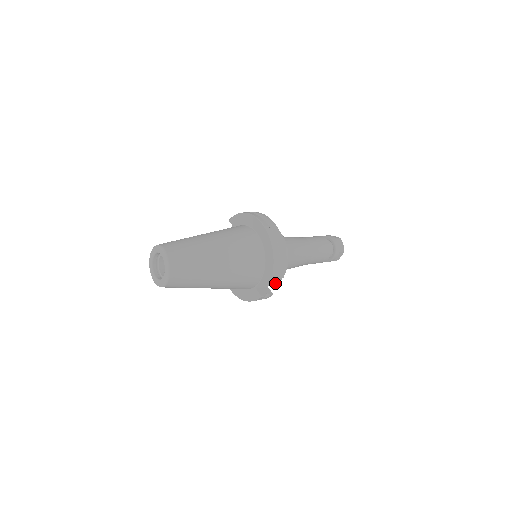
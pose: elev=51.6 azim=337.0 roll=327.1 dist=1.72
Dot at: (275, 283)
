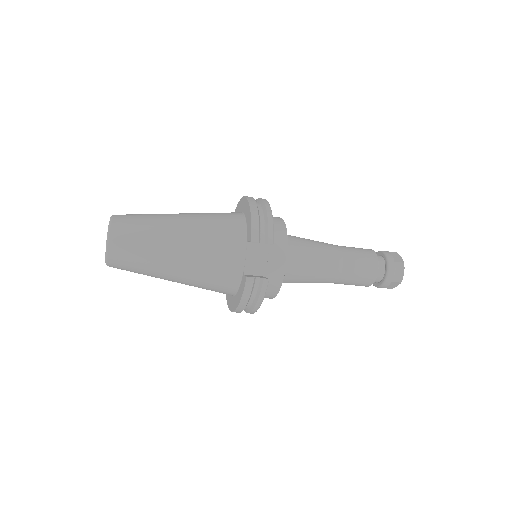
Dot at: (280, 278)
